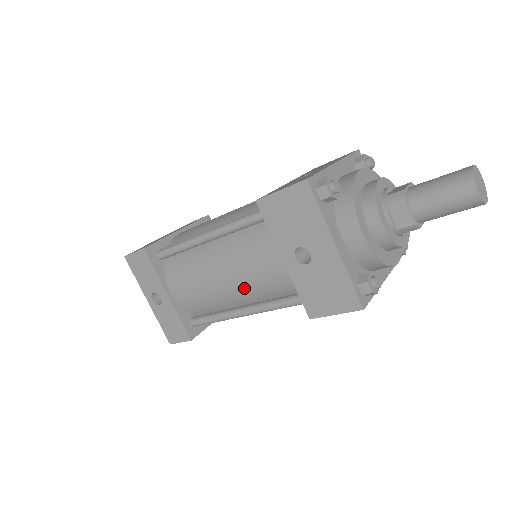
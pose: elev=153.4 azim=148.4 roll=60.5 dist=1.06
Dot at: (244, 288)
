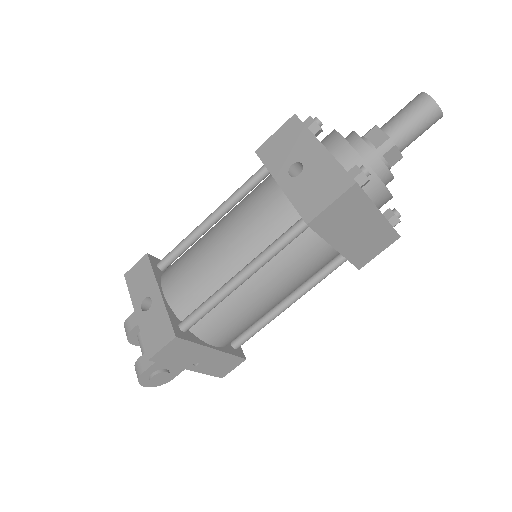
Dot at: (241, 241)
